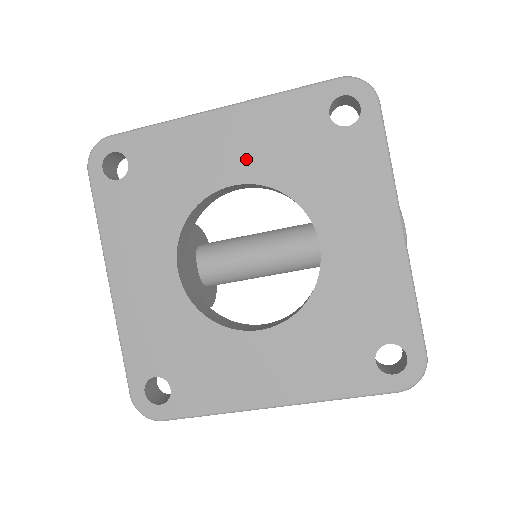
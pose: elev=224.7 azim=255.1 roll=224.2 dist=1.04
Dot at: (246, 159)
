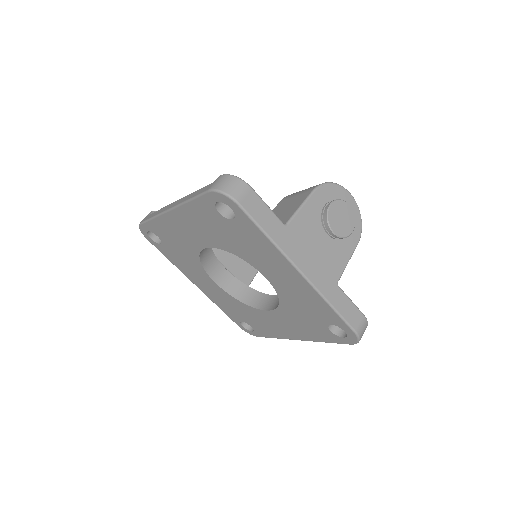
Dot at: (201, 236)
